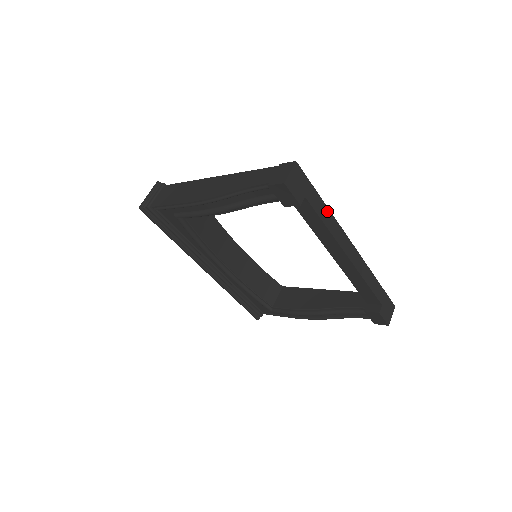
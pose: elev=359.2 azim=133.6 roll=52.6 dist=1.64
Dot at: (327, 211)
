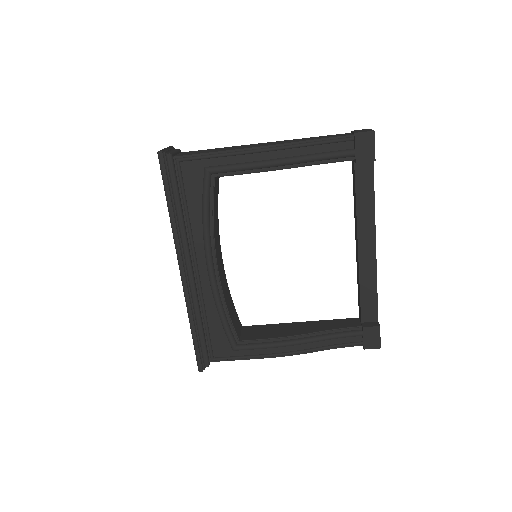
Dot at: occluded
